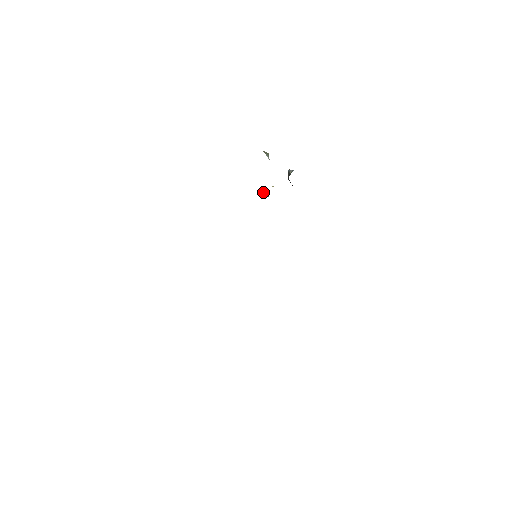
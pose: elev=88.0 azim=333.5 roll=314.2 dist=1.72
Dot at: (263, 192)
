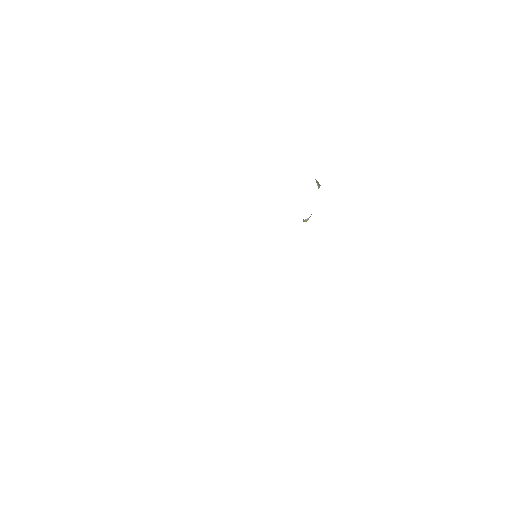
Dot at: occluded
